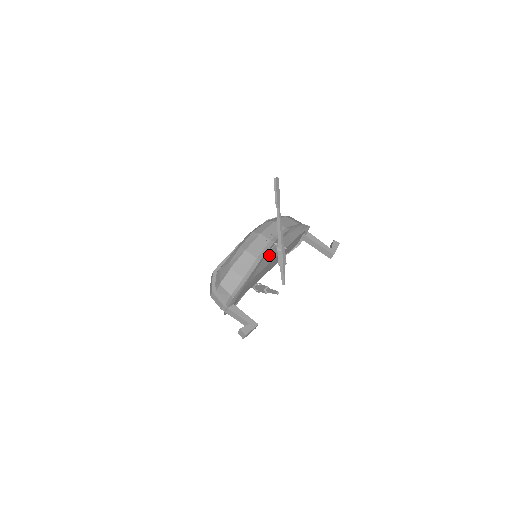
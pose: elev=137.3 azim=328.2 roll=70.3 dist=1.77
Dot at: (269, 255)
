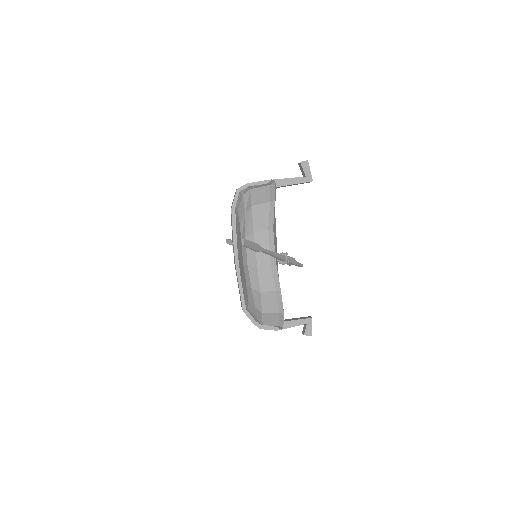
Dot at: occluded
